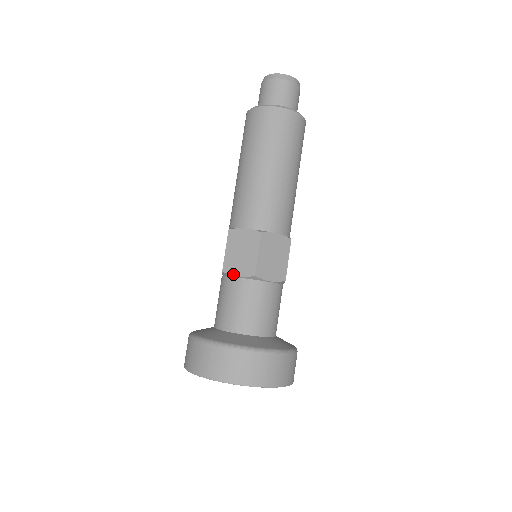
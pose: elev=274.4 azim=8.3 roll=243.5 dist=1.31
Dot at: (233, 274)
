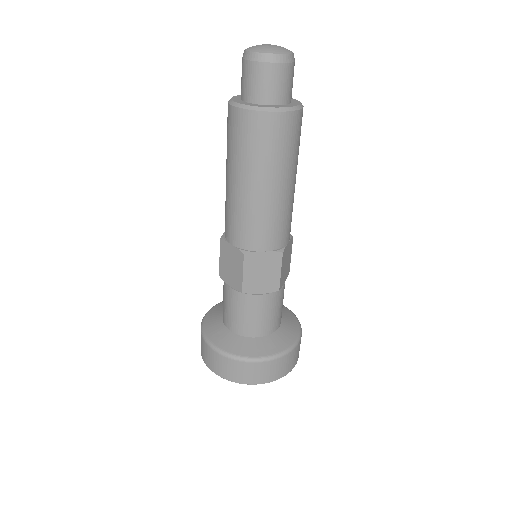
Dot at: (227, 283)
